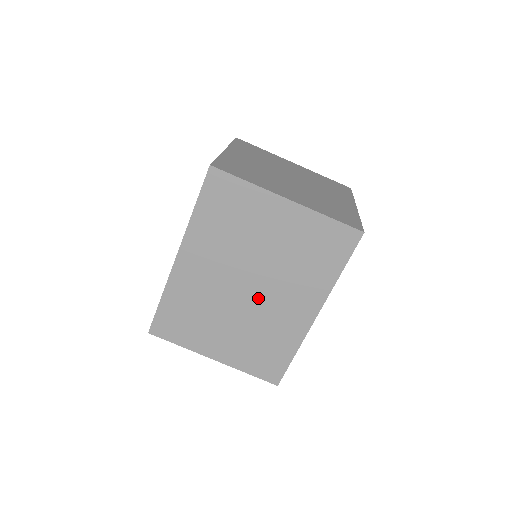
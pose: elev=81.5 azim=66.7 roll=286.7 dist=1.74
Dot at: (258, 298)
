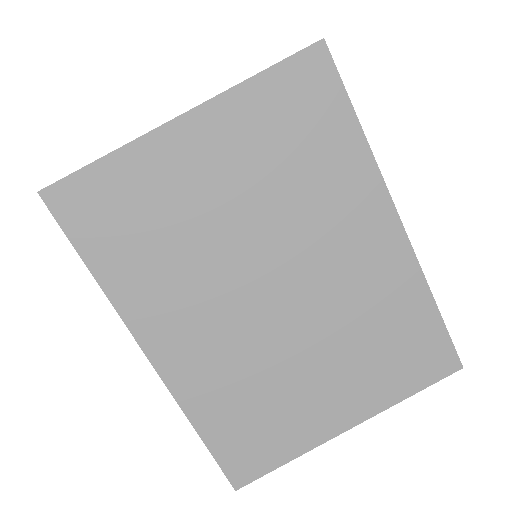
Dot at: (304, 288)
